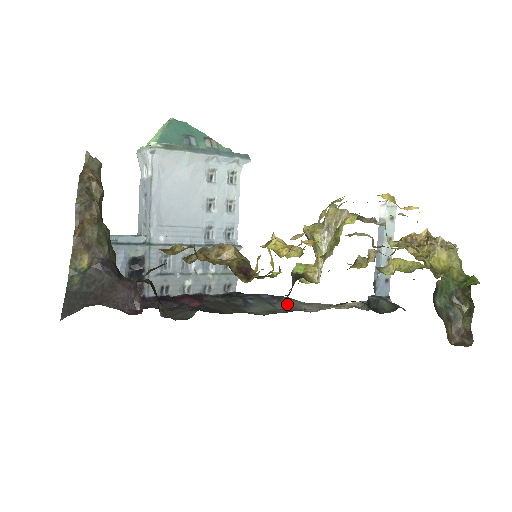
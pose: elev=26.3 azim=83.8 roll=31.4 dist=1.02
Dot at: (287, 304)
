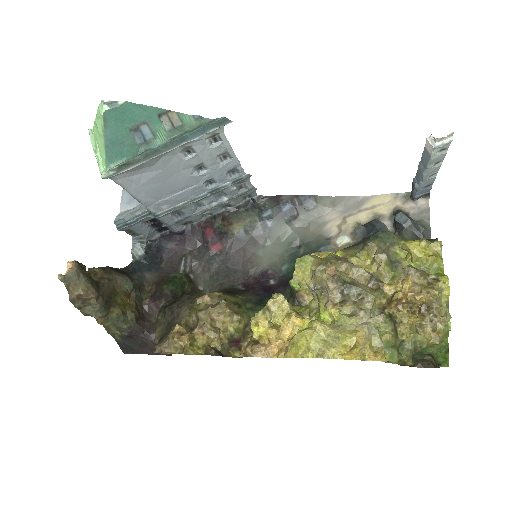
Dot at: (309, 214)
